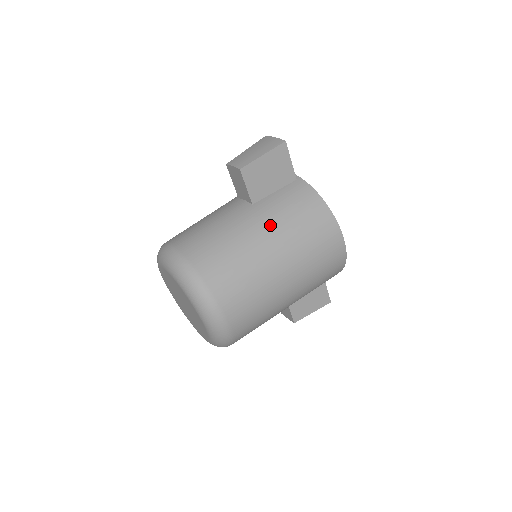
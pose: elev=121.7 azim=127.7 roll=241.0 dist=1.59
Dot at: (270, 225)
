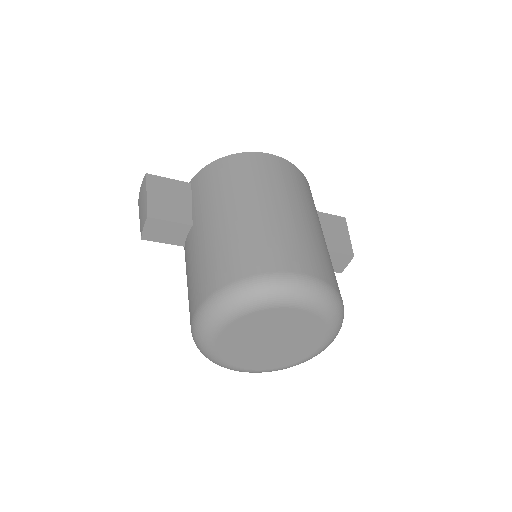
Dot at: (217, 207)
